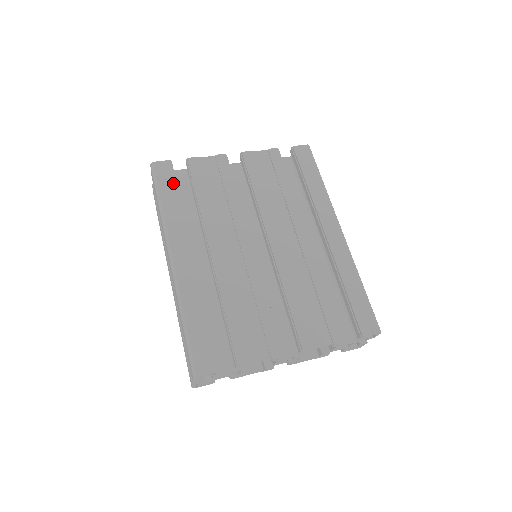
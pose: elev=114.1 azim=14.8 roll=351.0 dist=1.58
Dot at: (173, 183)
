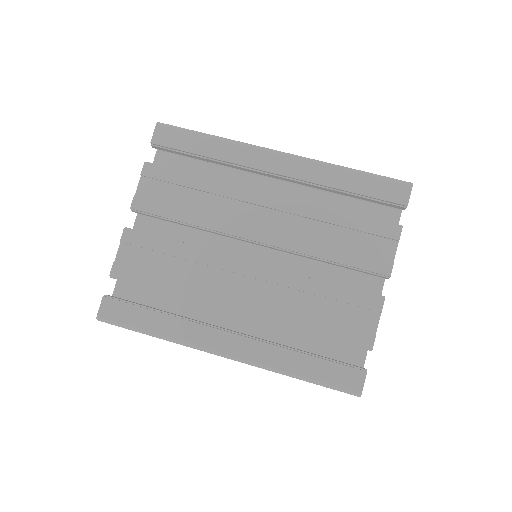
Dot at: (135, 308)
